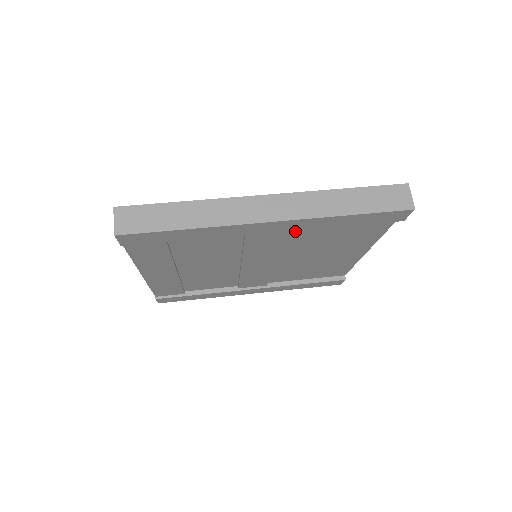
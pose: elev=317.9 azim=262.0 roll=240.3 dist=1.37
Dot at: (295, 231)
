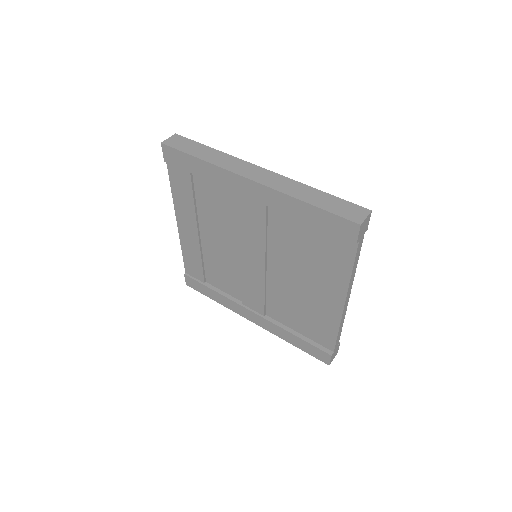
Dot at: (276, 218)
